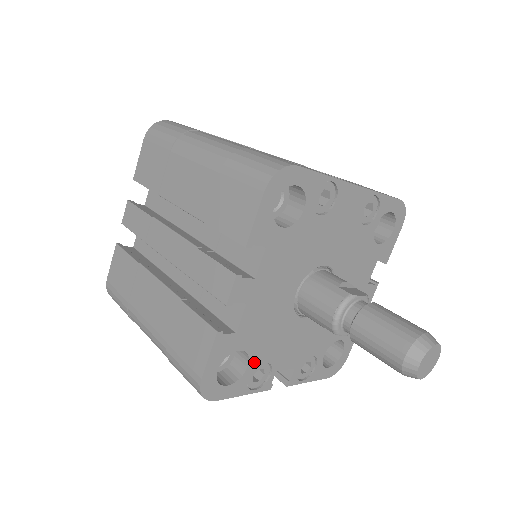
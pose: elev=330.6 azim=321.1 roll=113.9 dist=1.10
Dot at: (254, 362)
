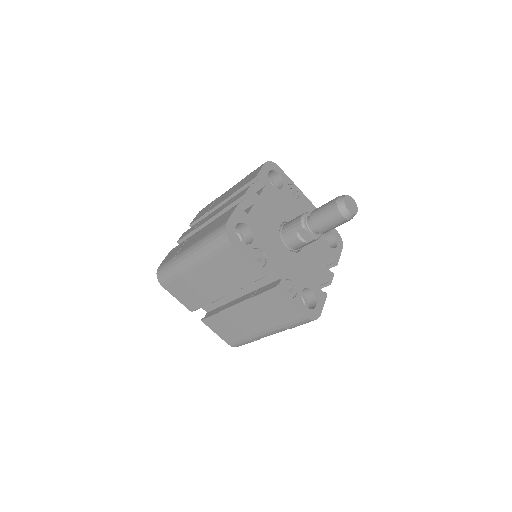
Dot at: (256, 243)
